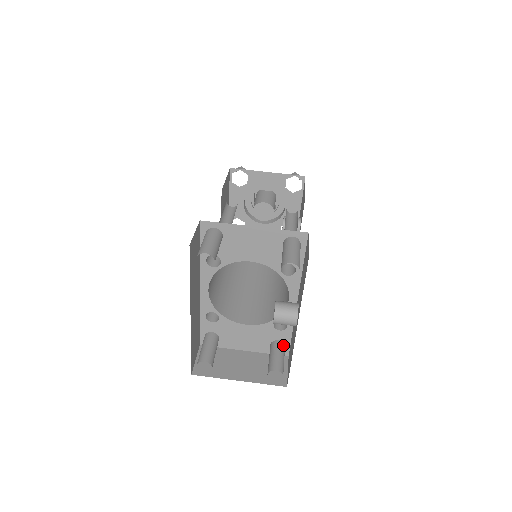
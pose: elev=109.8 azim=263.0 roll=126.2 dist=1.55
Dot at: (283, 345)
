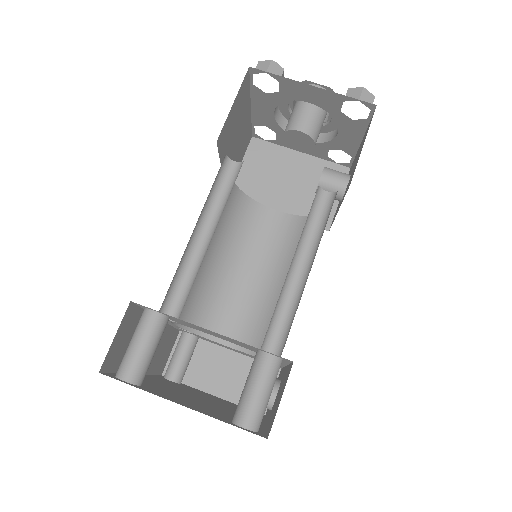
Dot at: occluded
